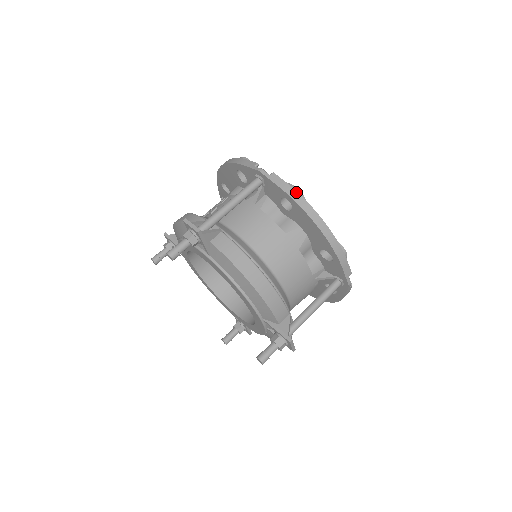
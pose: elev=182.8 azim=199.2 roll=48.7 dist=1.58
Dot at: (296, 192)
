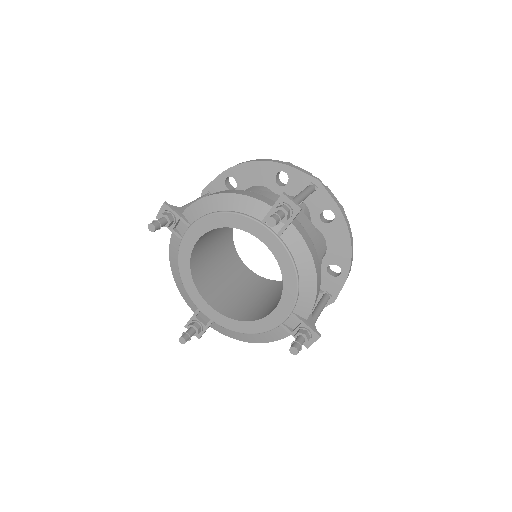
Dot at: (343, 209)
